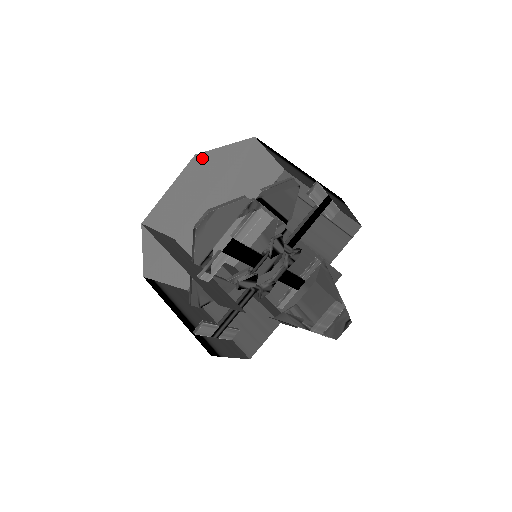
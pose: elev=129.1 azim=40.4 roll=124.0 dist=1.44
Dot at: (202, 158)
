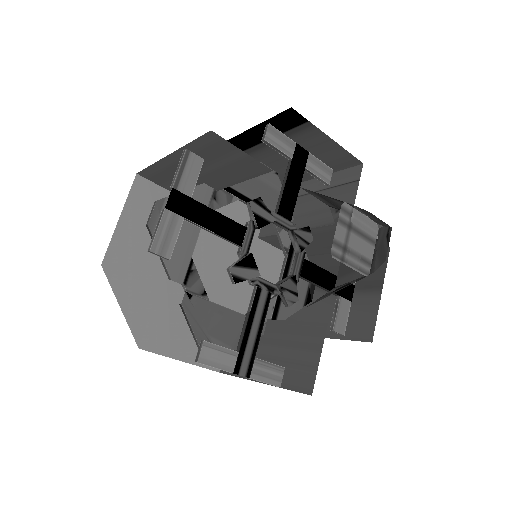
Dot at: (148, 178)
